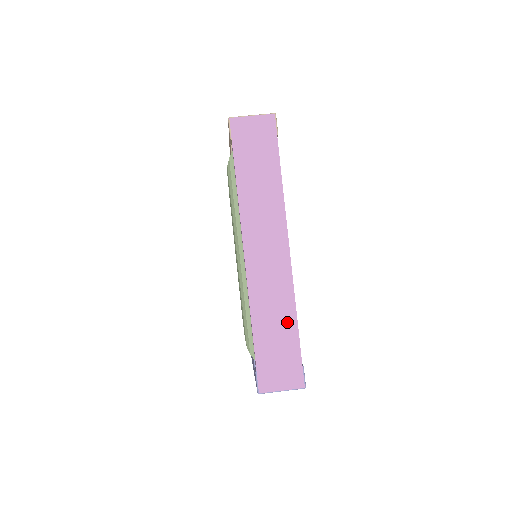
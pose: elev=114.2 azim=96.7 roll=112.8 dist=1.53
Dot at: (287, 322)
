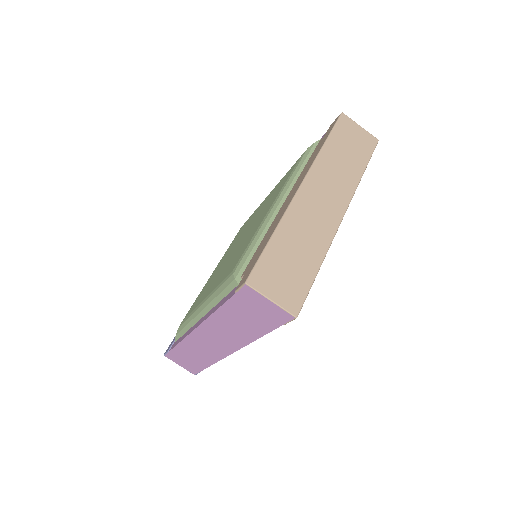
Dot at: (203, 361)
